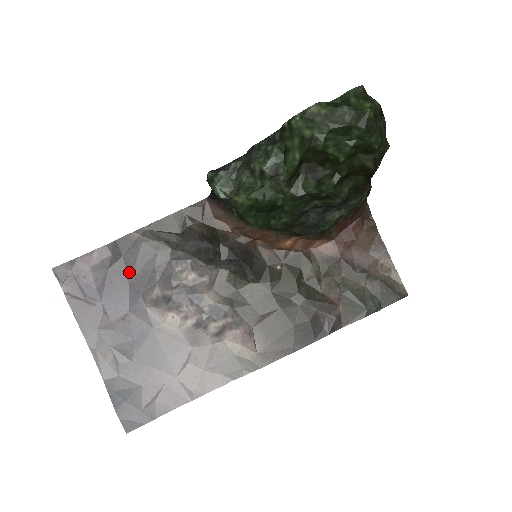
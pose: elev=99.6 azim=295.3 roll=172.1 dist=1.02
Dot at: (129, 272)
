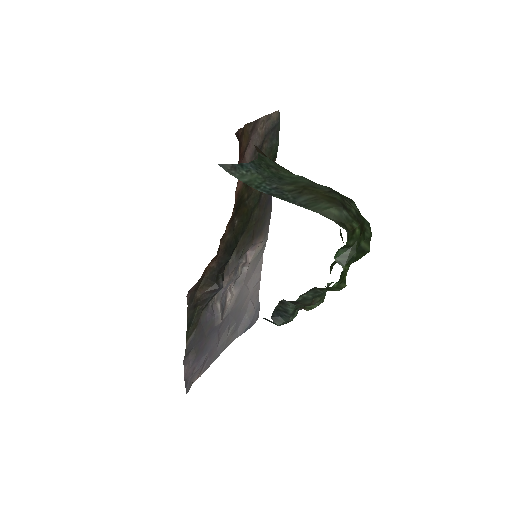
Dot at: (202, 339)
